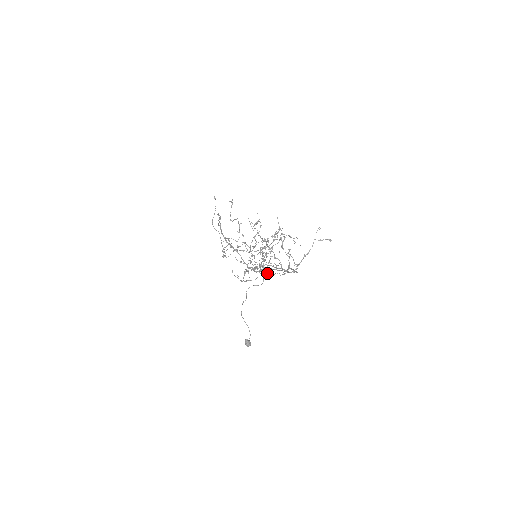
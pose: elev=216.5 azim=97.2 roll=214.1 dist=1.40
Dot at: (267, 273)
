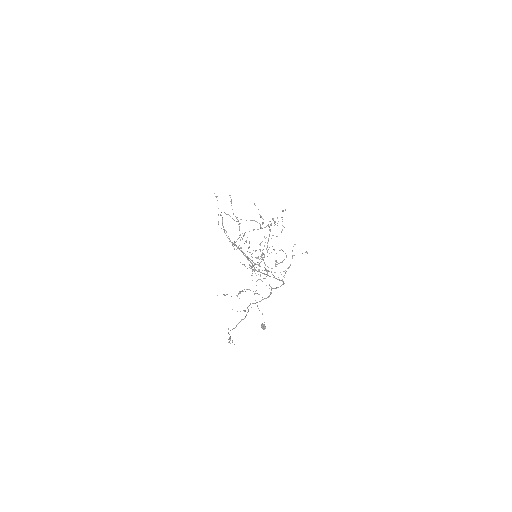
Dot at: occluded
